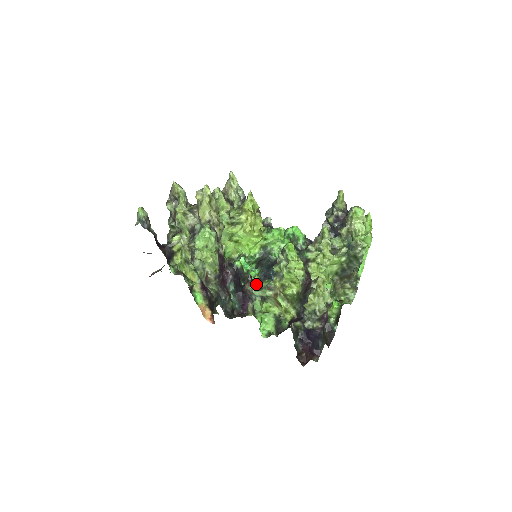
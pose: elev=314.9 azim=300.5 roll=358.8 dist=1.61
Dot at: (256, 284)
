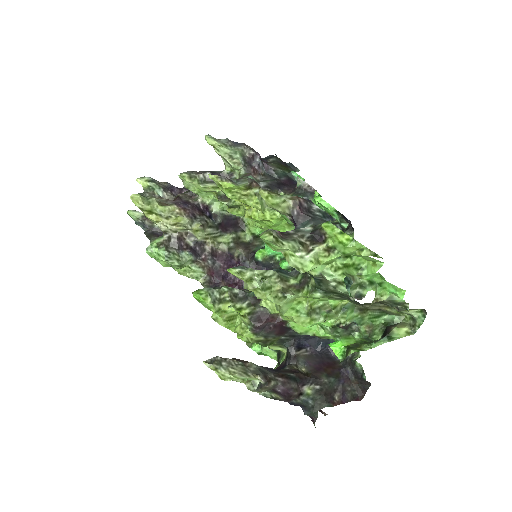
Dot at: occluded
